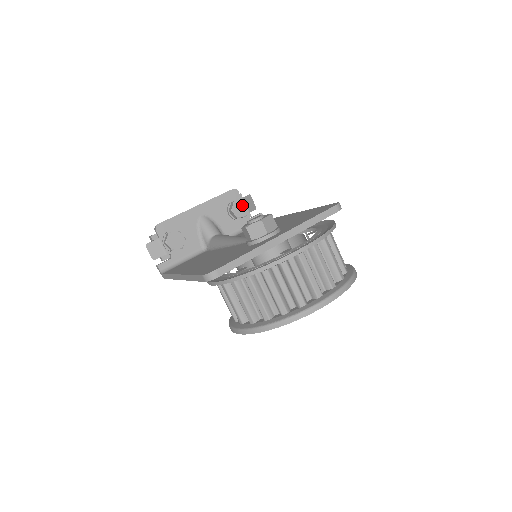
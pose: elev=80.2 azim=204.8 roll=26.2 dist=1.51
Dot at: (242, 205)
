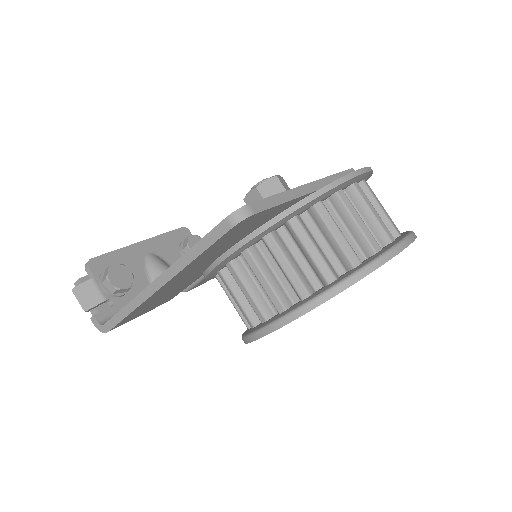
Dot at: occluded
